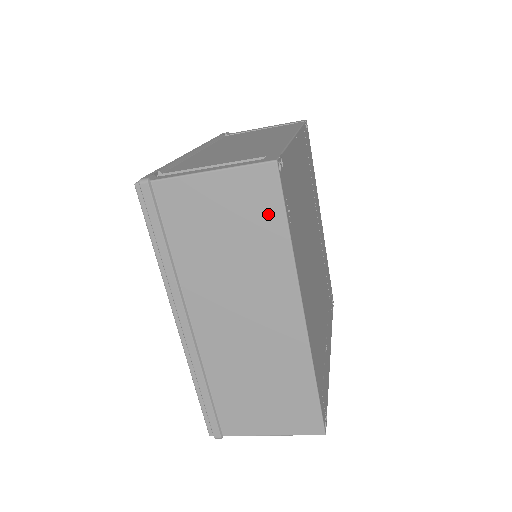
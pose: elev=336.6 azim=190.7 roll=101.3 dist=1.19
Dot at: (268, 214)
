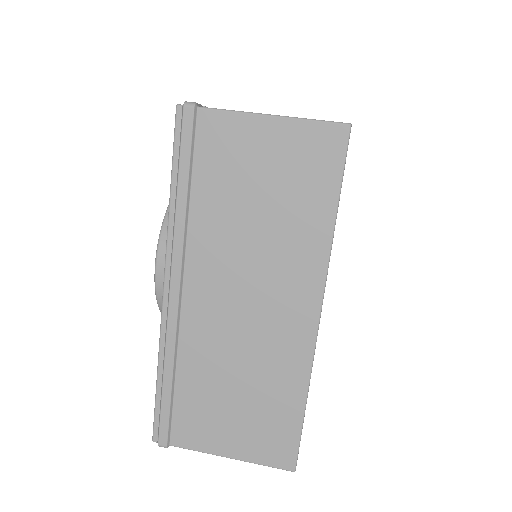
Dot at: (320, 183)
